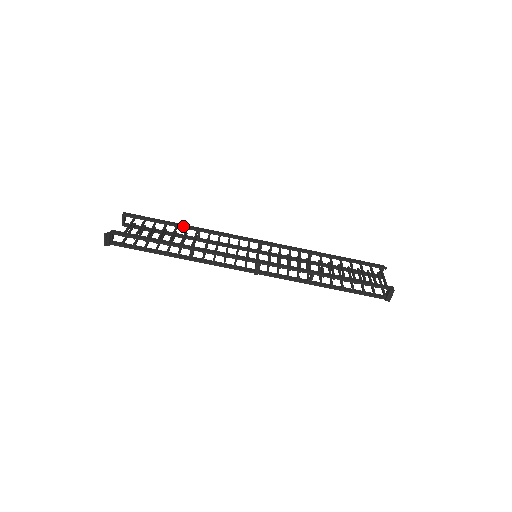
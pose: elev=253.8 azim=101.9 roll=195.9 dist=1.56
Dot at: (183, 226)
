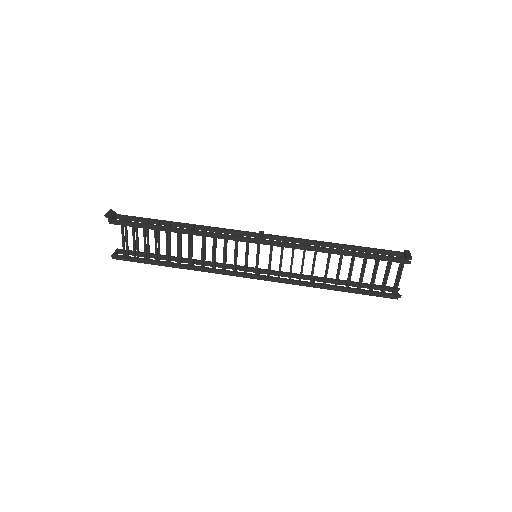
Dot at: occluded
